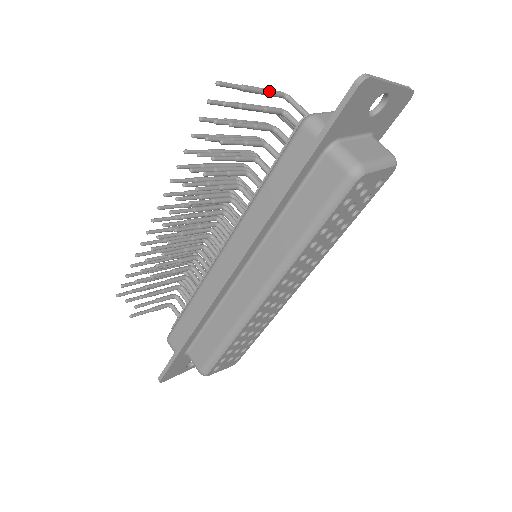
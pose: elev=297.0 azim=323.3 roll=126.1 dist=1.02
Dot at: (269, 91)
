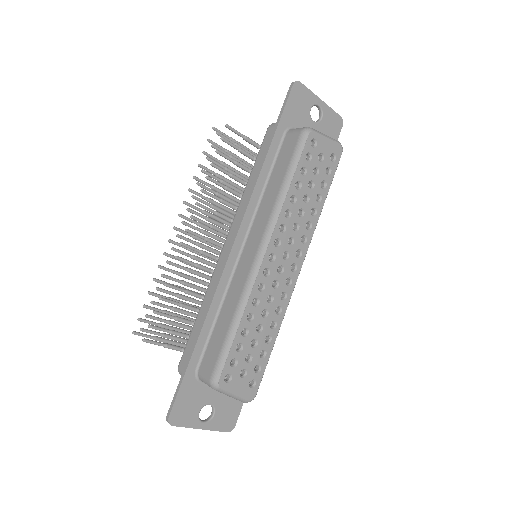
Dot at: (251, 150)
